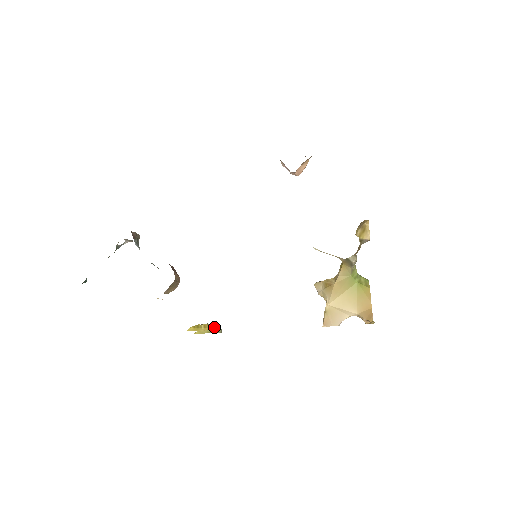
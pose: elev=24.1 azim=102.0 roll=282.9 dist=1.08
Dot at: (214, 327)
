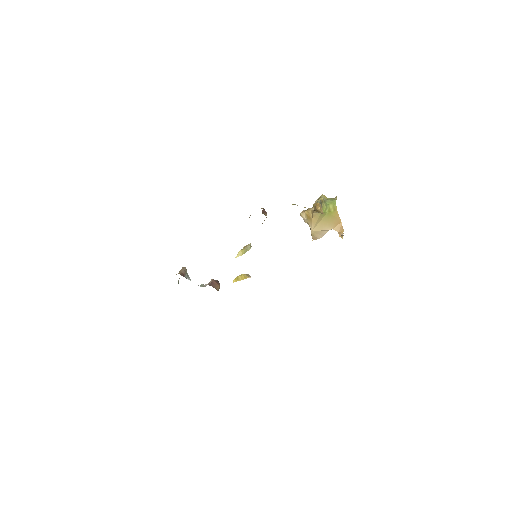
Dot at: (247, 277)
